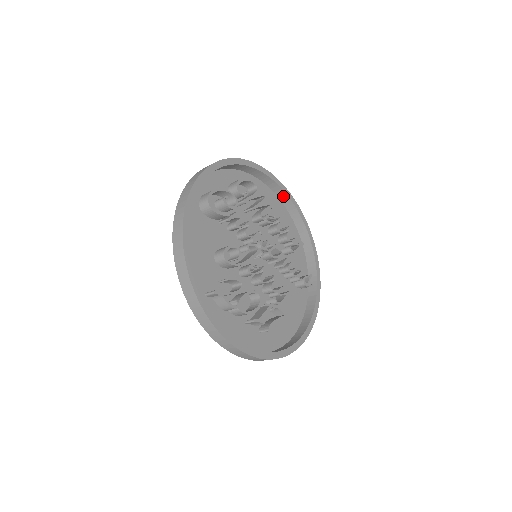
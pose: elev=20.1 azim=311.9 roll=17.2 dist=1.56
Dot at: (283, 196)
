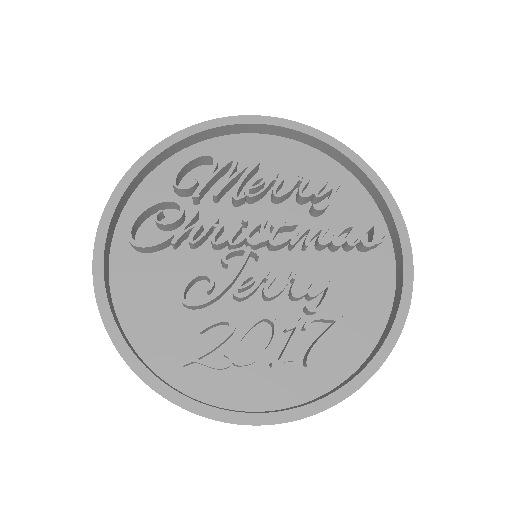
Dot at: (277, 130)
